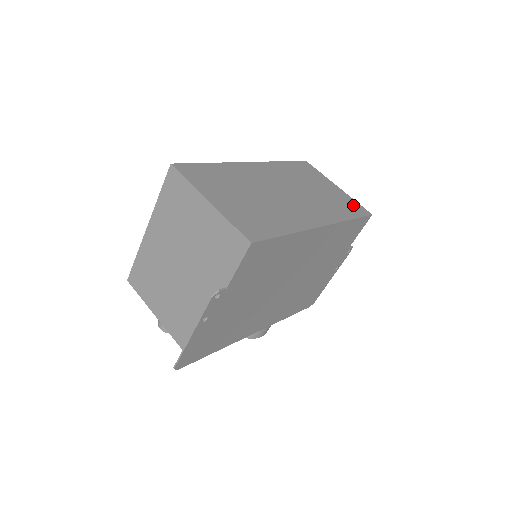
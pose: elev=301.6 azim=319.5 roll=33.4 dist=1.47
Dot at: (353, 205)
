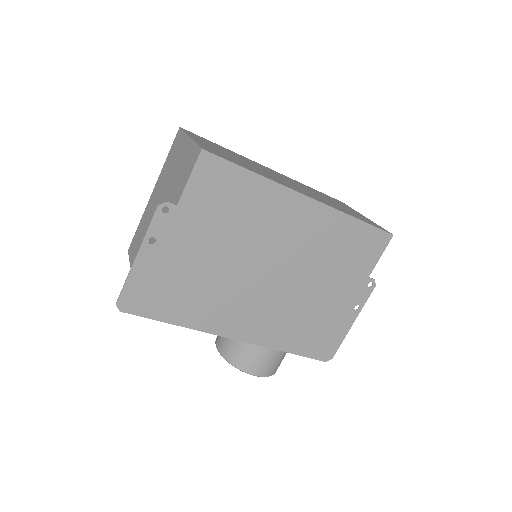
Dot at: (372, 223)
